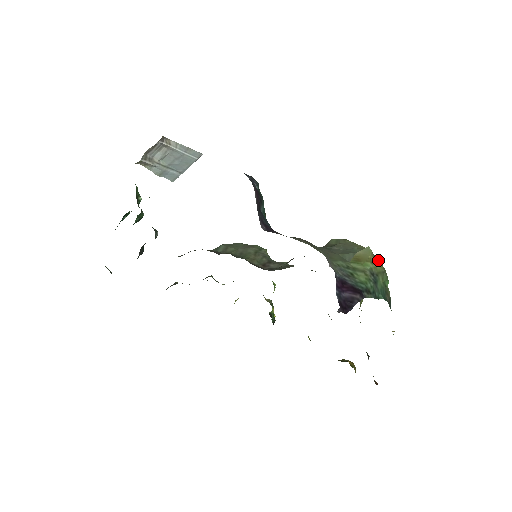
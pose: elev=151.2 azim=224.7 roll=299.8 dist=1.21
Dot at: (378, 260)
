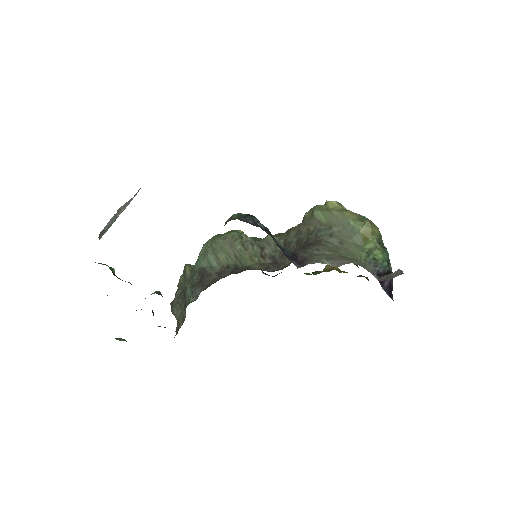
Dot at: (371, 223)
